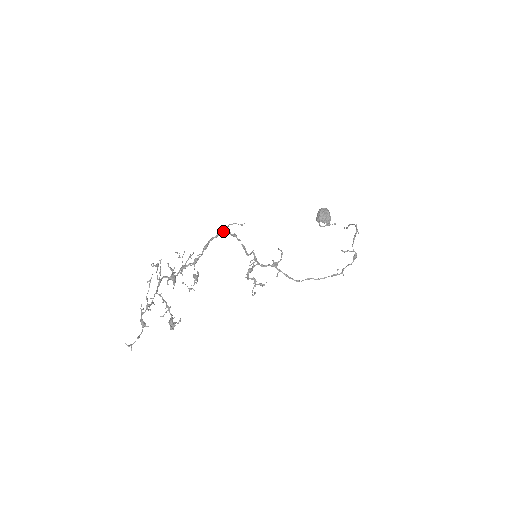
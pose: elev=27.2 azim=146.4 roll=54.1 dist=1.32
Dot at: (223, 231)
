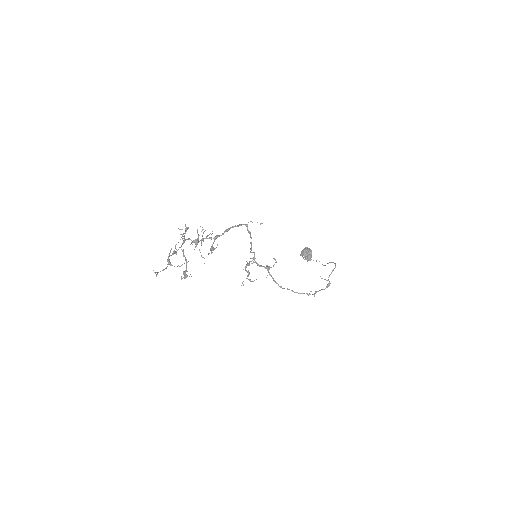
Dot at: (244, 224)
